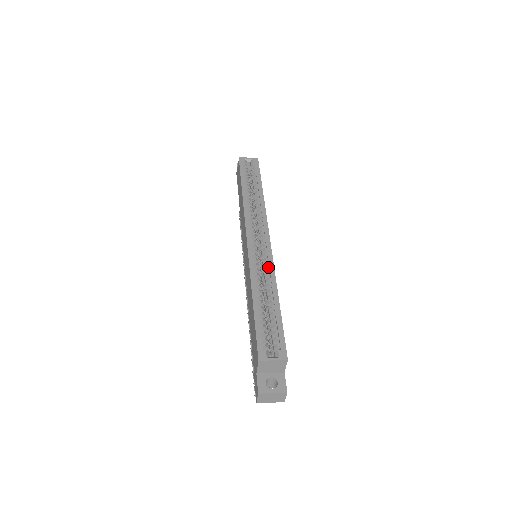
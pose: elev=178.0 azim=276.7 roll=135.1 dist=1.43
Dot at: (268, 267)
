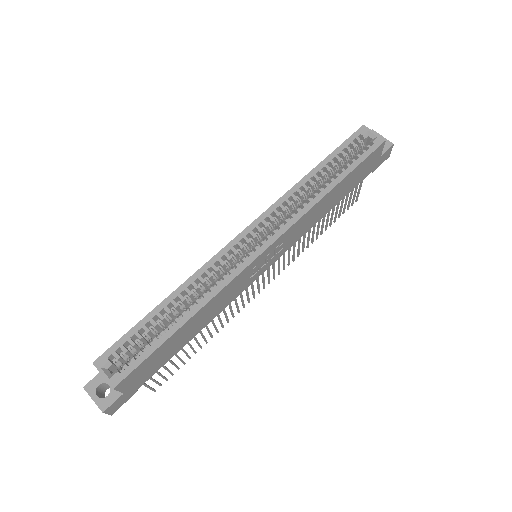
Dot at: (219, 281)
